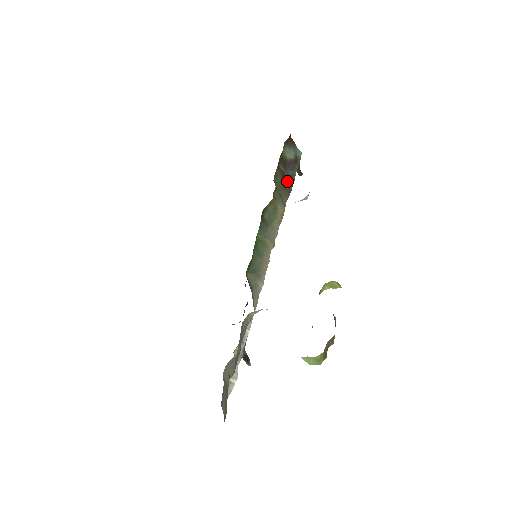
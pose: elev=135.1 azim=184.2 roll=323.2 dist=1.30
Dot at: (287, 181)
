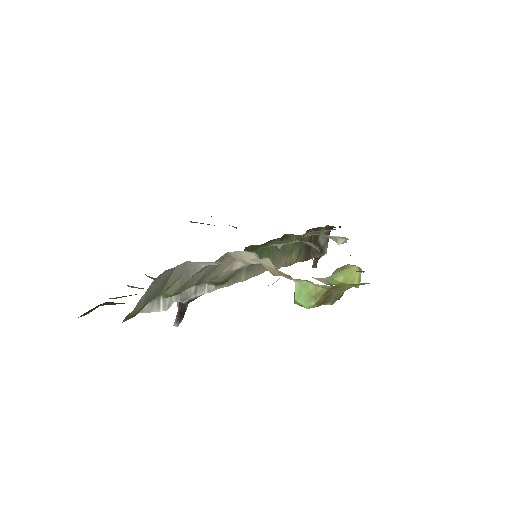
Dot at: (309, 251)
